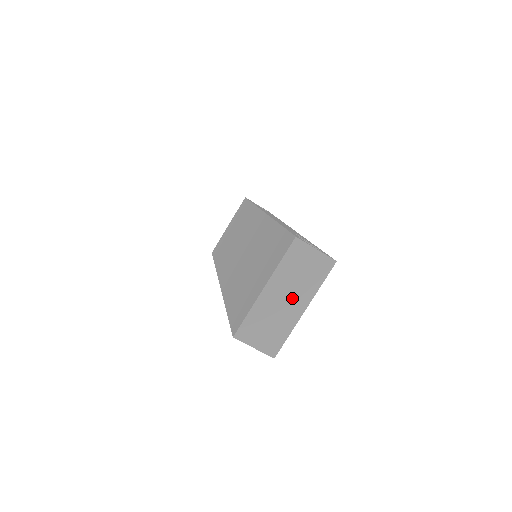
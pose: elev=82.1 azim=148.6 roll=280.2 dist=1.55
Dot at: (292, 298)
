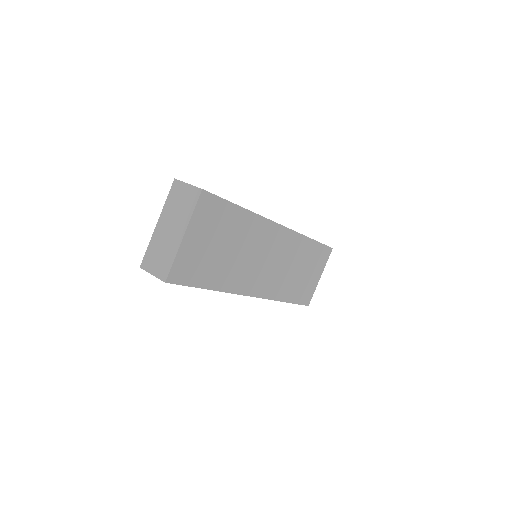
Dot at: (175, 227)
